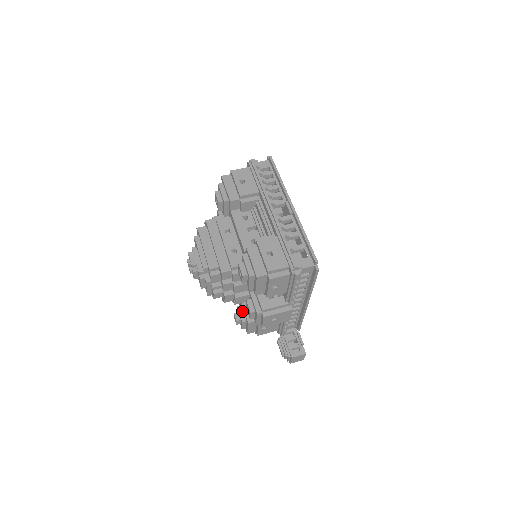
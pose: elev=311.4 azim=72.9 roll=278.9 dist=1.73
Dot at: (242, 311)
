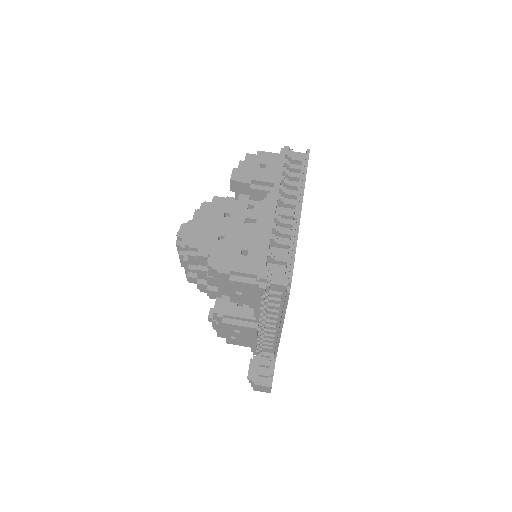
Dot at: occluded
